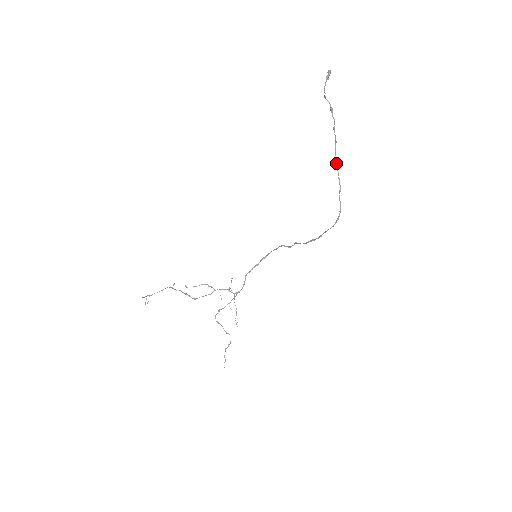
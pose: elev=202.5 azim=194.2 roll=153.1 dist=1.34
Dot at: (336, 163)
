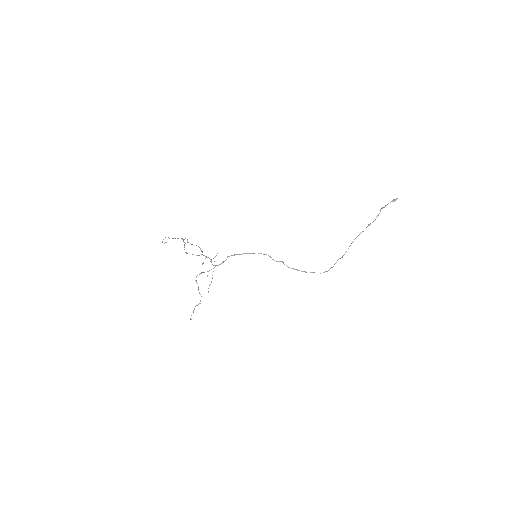
Dot at: occluded
